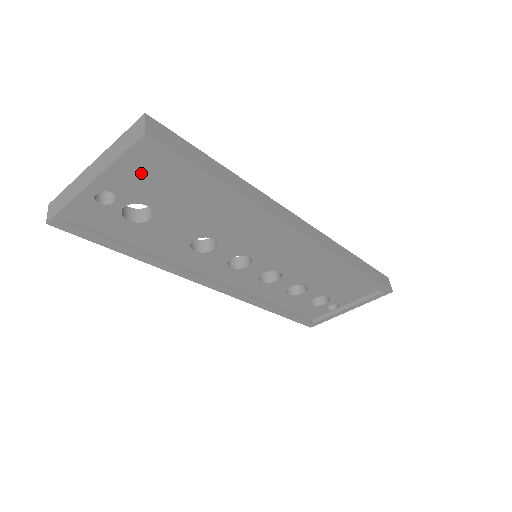
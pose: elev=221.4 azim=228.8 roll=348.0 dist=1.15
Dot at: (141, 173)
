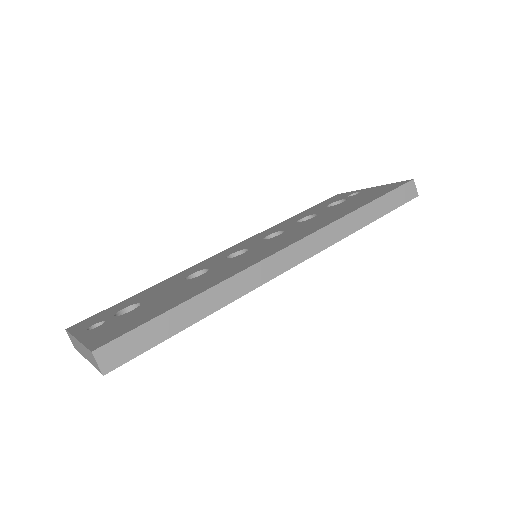
Dot at: occluded
